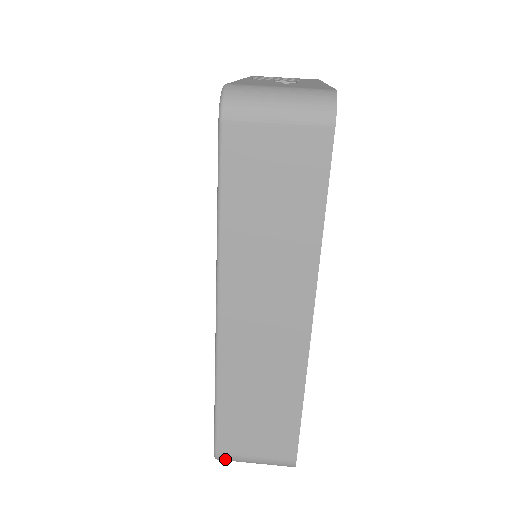
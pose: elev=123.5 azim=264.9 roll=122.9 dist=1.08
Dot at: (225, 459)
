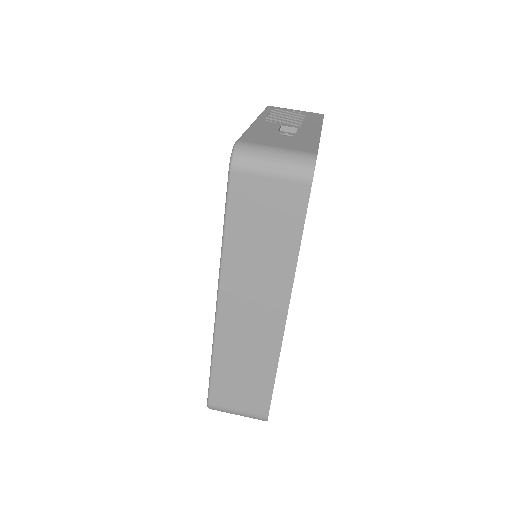
Dot at: (215, 409)
